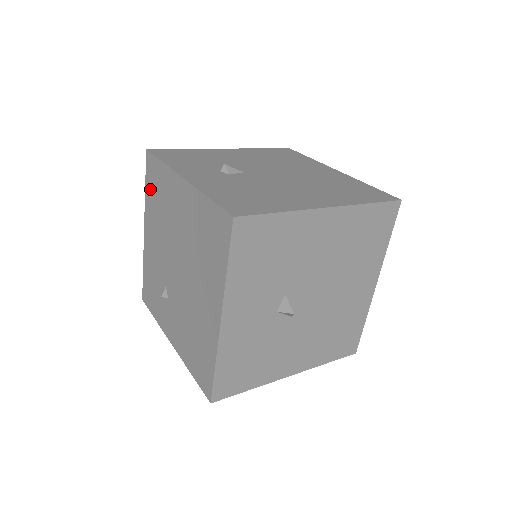
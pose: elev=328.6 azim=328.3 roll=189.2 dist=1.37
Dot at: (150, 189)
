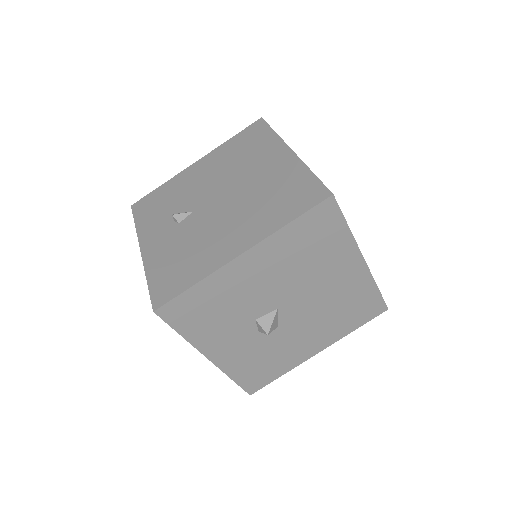
Dot at: occluded
